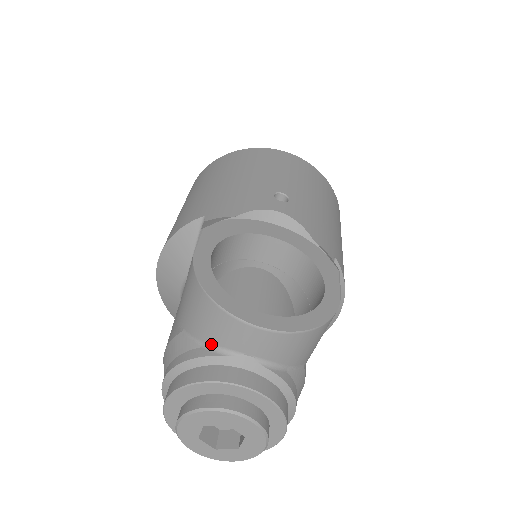
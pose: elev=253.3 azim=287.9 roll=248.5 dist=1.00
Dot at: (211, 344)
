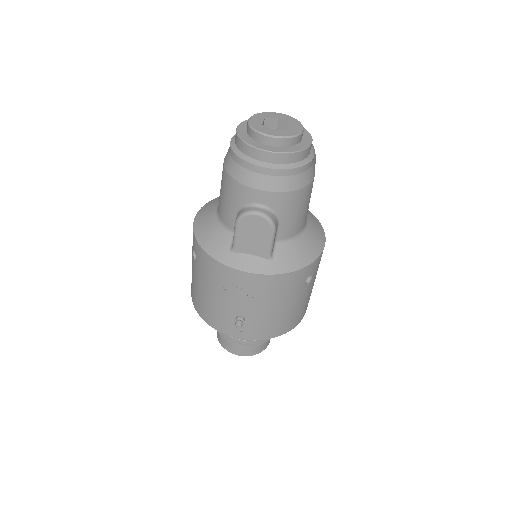
Dot at: occluded
